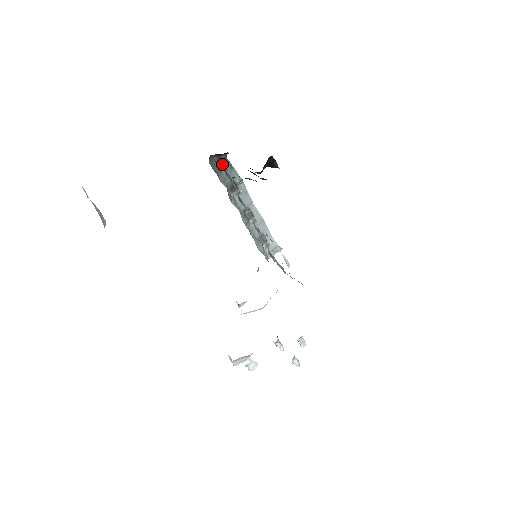
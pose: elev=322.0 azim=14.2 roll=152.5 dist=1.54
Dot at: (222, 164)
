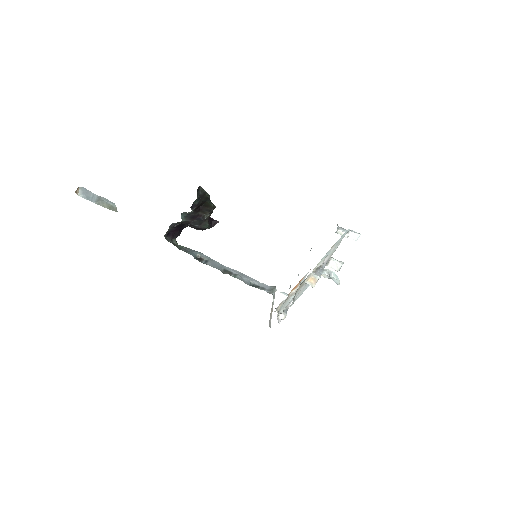
Dot at: (178, 248)
